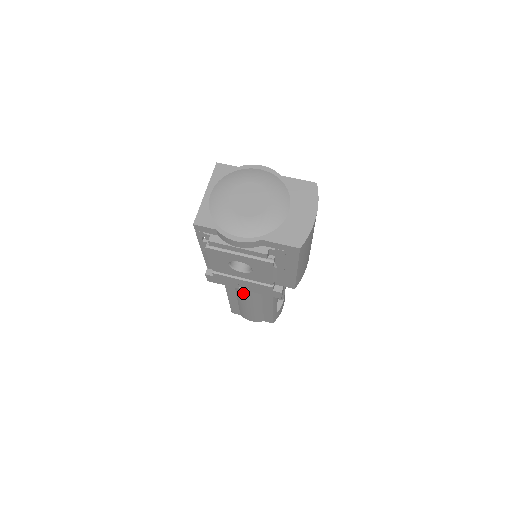
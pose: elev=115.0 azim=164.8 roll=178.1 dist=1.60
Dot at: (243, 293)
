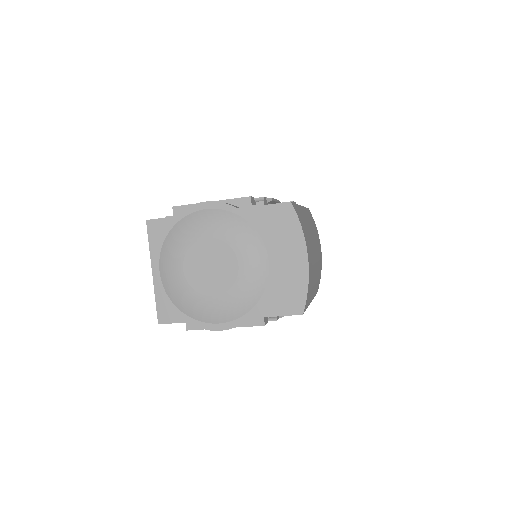
Dot at: occluded
